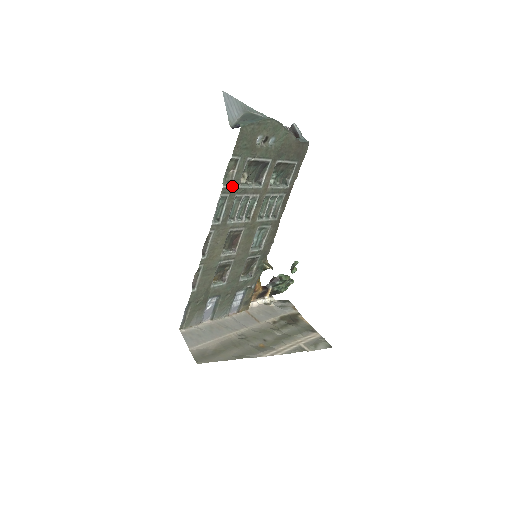
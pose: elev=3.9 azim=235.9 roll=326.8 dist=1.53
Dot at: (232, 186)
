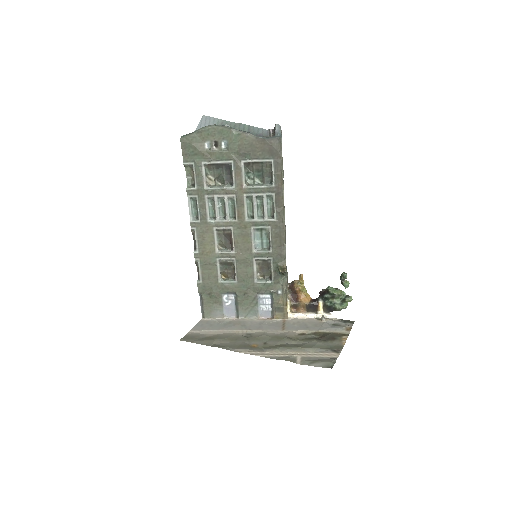
Dot at: (197, 188)
